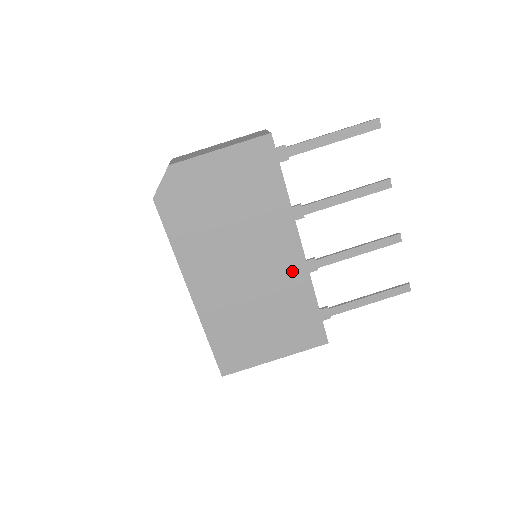
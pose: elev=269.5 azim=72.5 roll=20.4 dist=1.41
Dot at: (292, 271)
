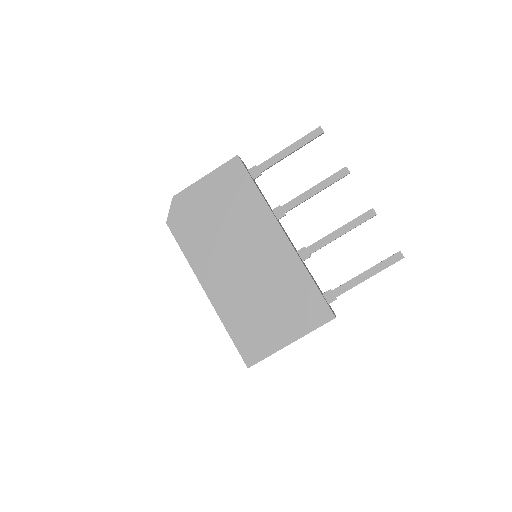
Dot at: (282, 256)
